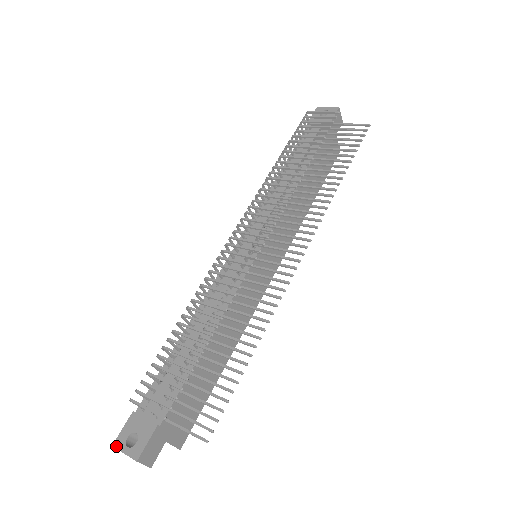
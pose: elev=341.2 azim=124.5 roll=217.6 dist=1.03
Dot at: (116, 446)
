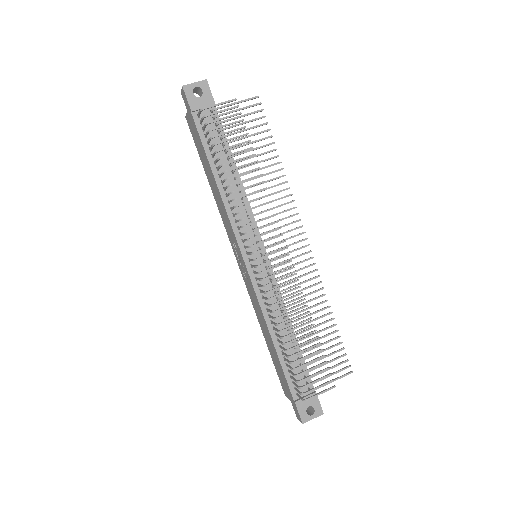
Dot at: (305, 422)
